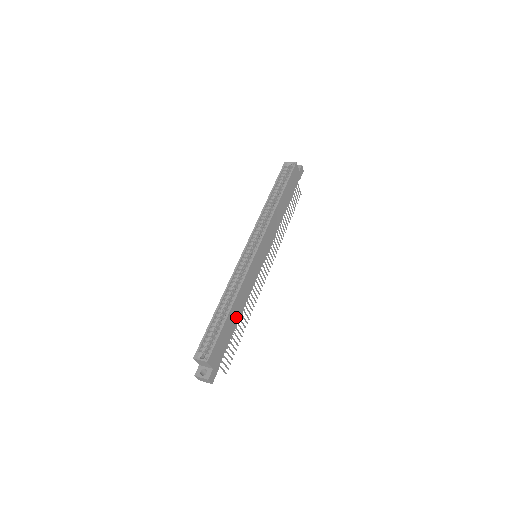
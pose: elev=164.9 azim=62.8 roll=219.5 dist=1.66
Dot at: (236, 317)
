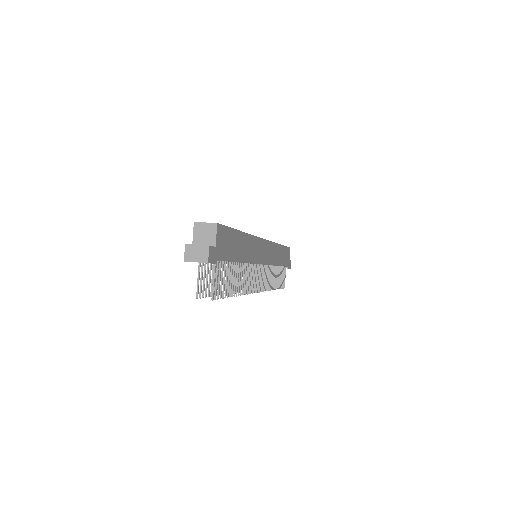
Dot at: (240, 253)
